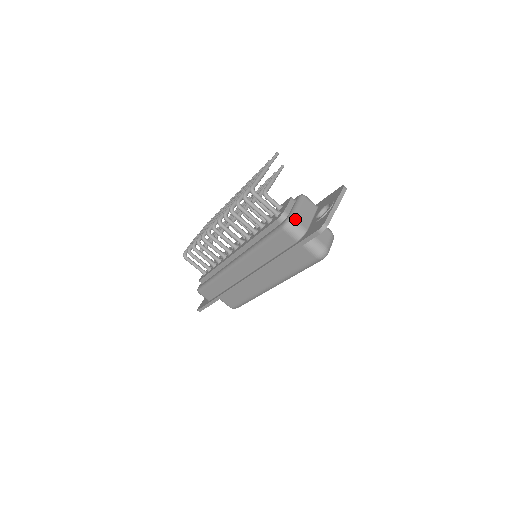
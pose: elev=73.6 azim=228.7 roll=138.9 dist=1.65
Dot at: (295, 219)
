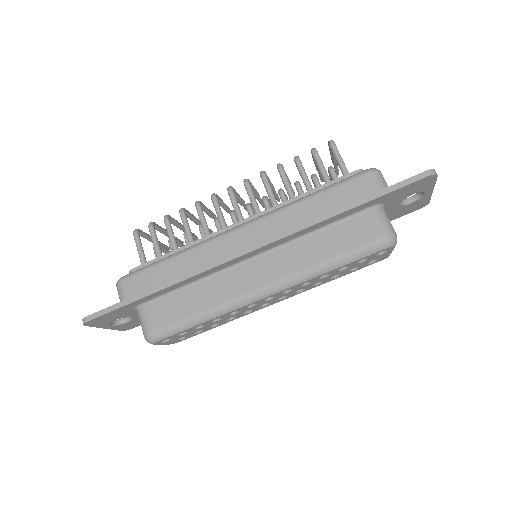
Dot at: (382, 175)
